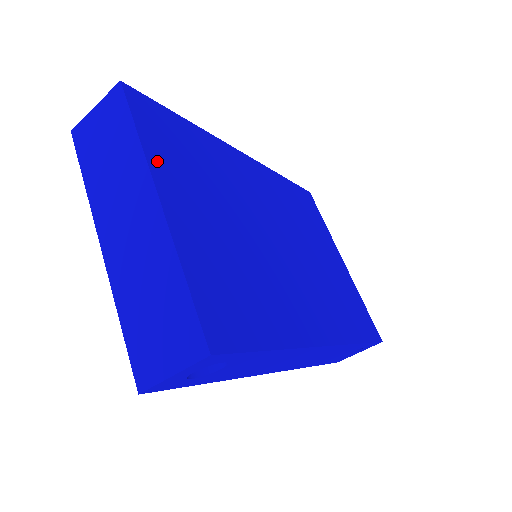
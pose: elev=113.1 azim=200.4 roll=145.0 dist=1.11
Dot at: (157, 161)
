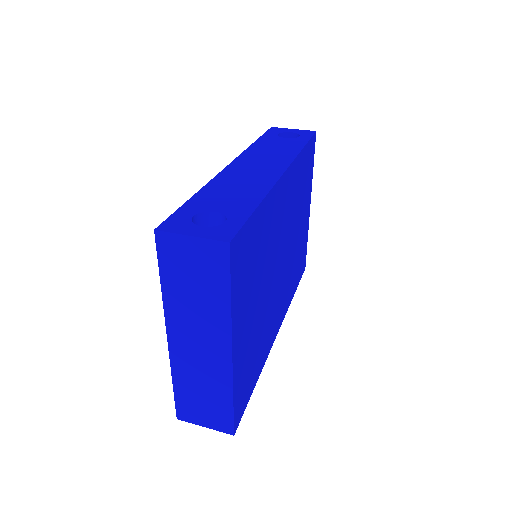
Dot at: (236, 312)
